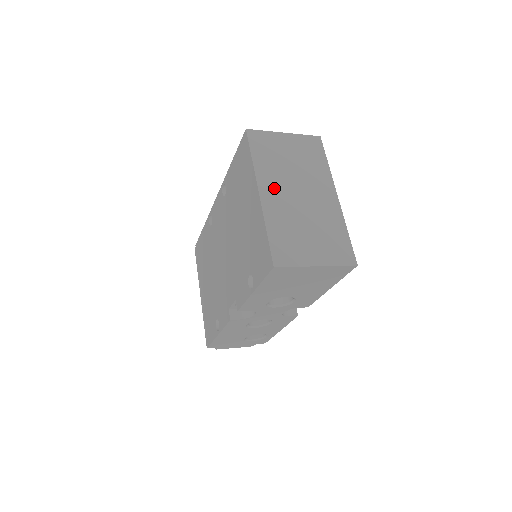
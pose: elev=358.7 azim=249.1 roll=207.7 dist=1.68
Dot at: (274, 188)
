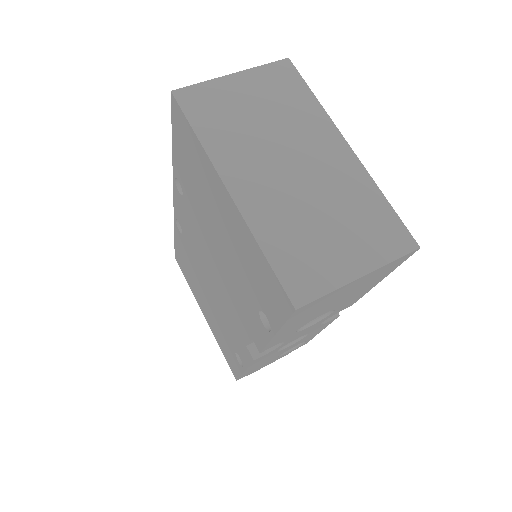
Dot at: (249, 173)
